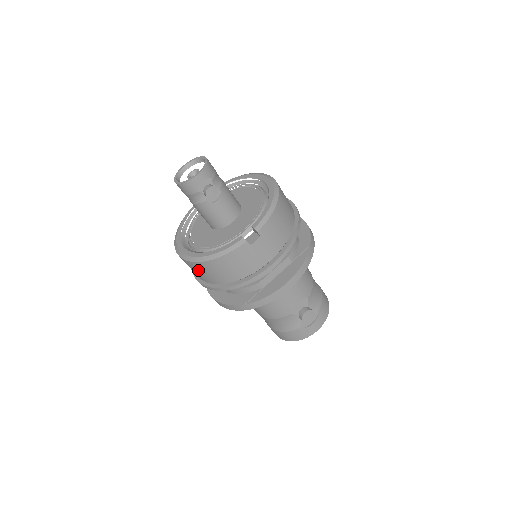
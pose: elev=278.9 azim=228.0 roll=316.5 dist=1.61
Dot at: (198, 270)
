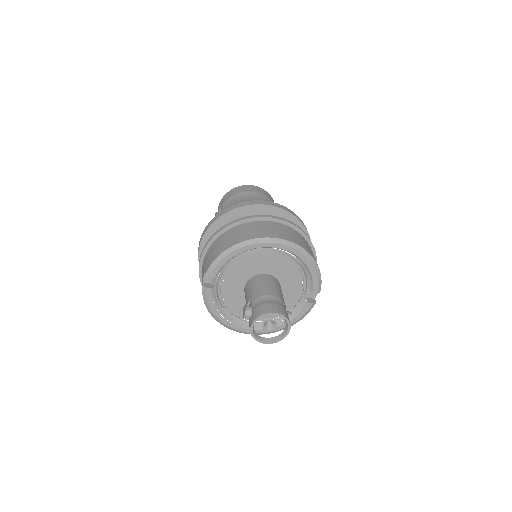
Dot at: occluded
